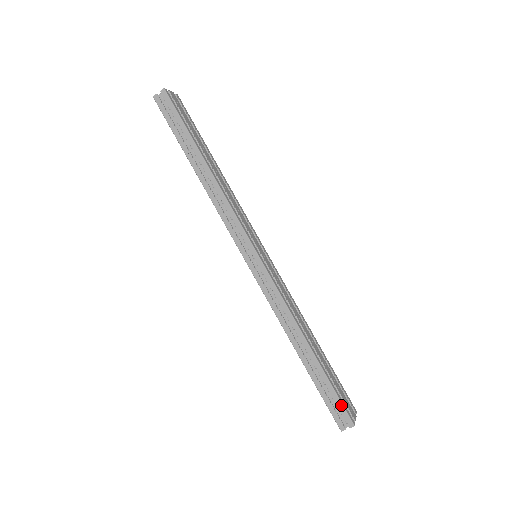
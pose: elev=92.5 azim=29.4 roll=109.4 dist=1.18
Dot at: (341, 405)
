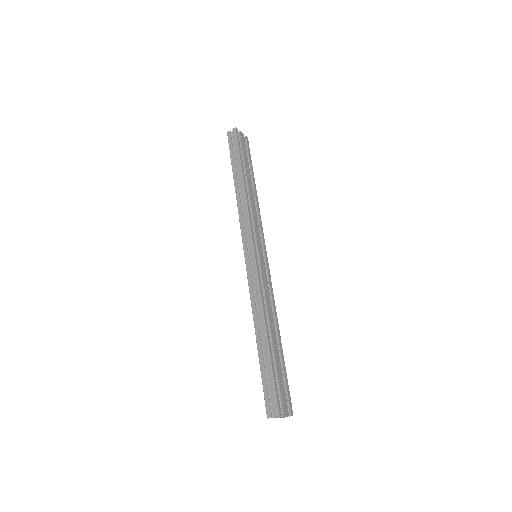
Dot at: (274, 393)
